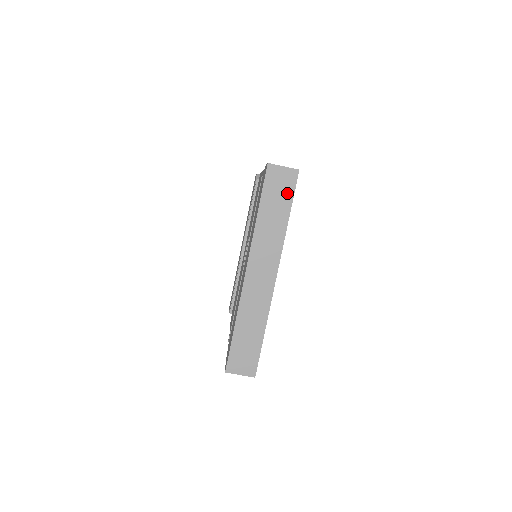
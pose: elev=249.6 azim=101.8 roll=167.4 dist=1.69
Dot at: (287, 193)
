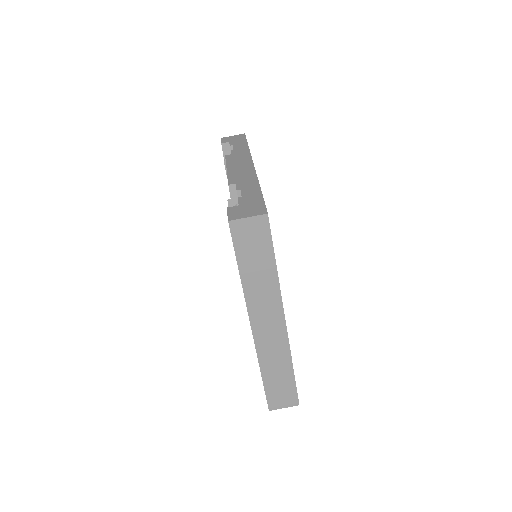
Dot at: (264, 243)
